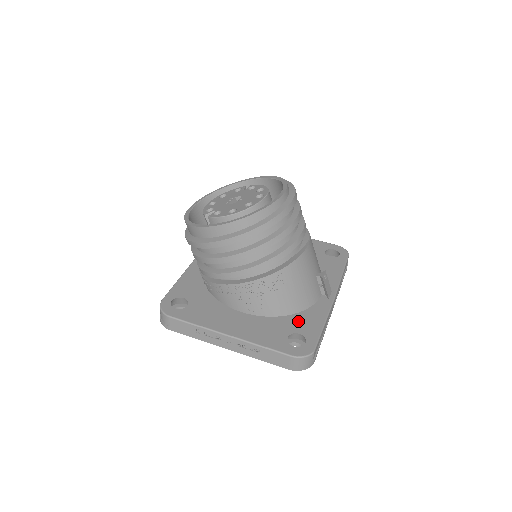
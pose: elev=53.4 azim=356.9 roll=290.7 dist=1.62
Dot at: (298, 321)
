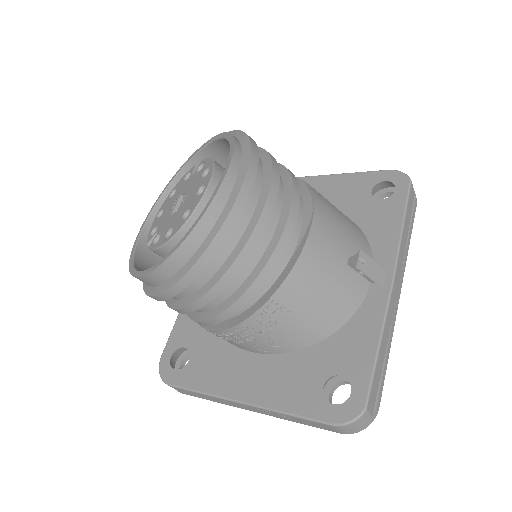
Dot at: (337, 349)
